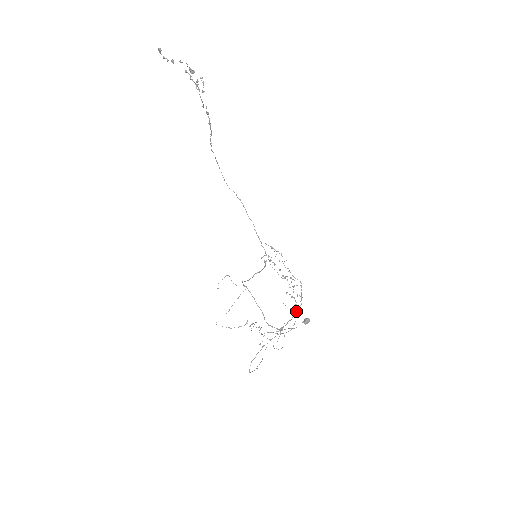
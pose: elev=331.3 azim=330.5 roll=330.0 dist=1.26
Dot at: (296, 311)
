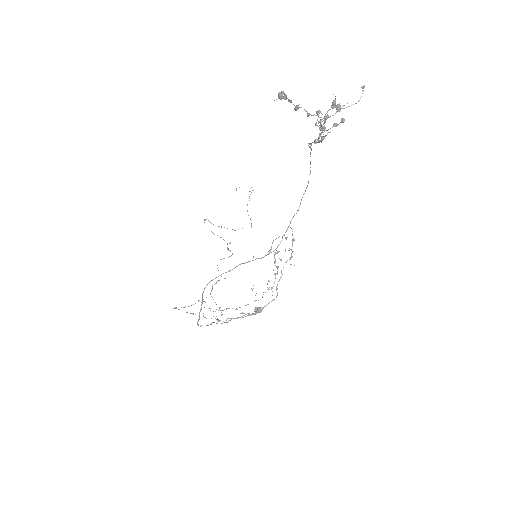
Dot at: occluded
